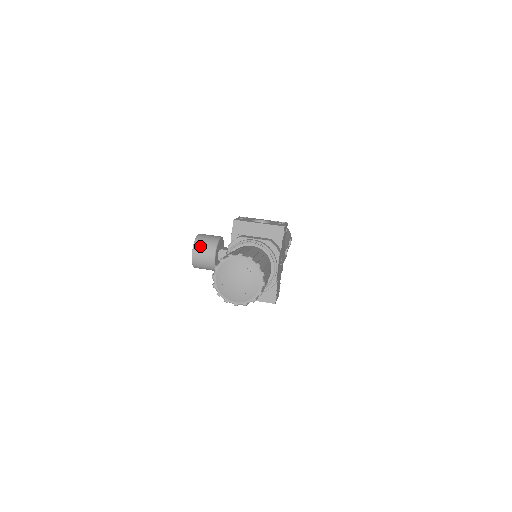
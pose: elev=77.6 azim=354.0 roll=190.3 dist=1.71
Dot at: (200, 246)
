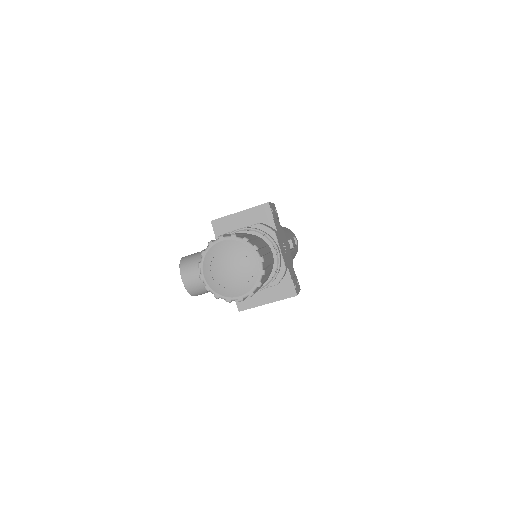
Dot at: (187, 267)
